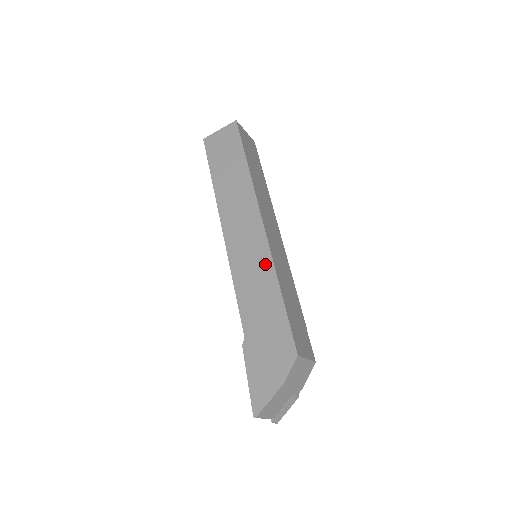
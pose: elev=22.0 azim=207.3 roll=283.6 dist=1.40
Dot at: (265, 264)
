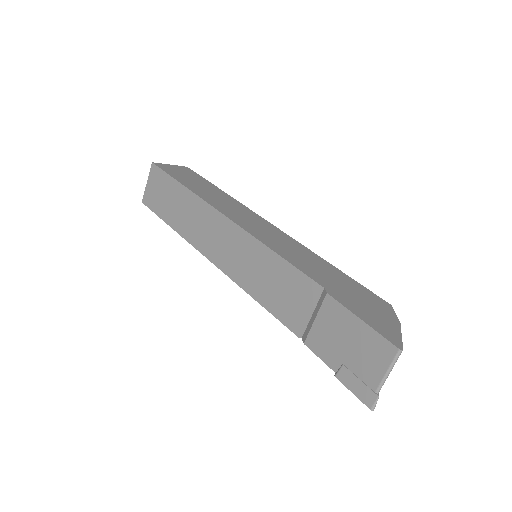
Dot at: (298, 245)
